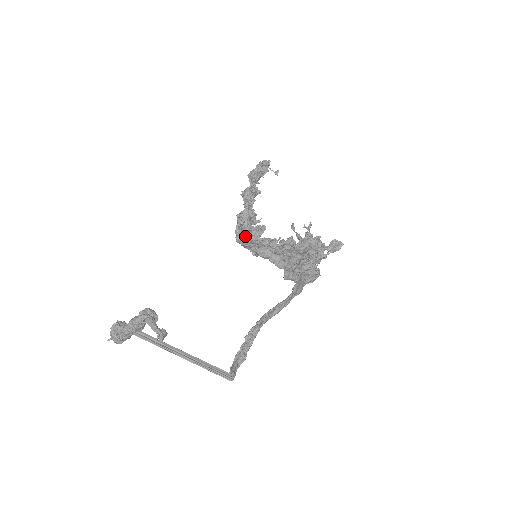
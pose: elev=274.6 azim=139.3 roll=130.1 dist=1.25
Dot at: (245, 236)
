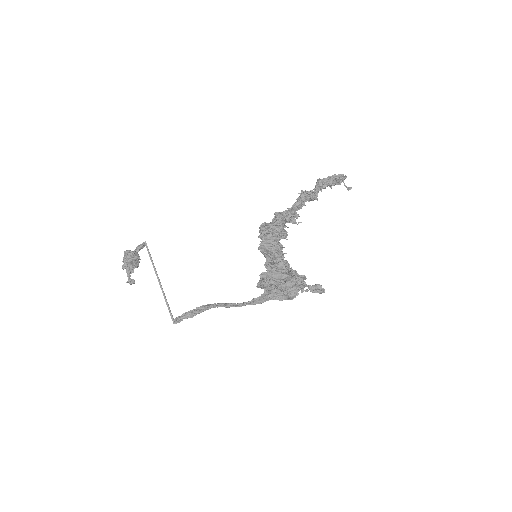
Dot at: (264, 235)
